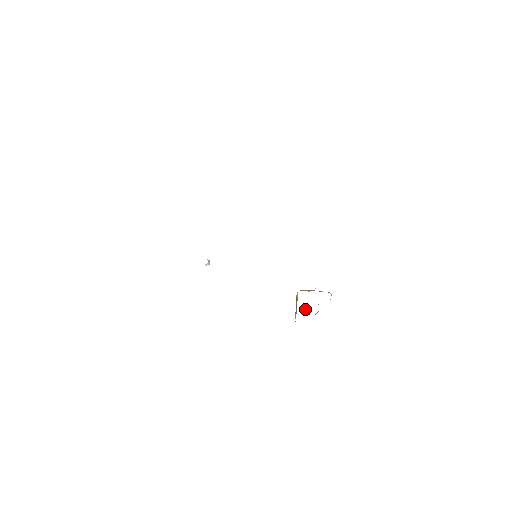
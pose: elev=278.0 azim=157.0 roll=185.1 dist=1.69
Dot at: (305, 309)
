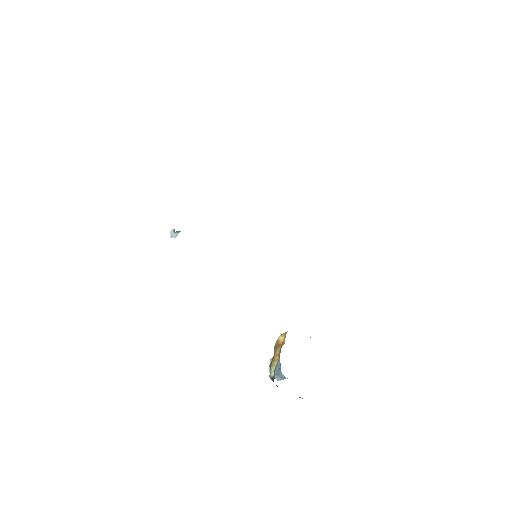
Dot at: occluded
